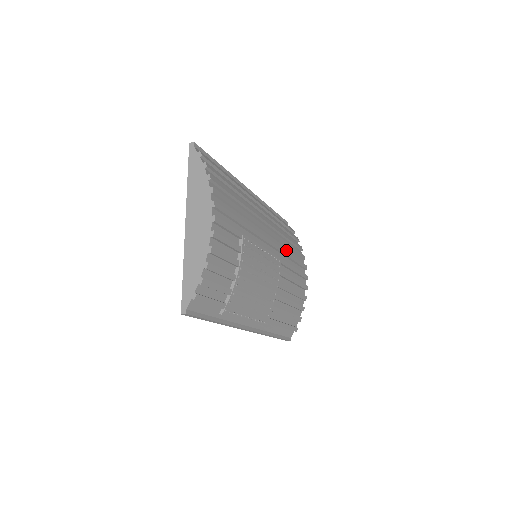
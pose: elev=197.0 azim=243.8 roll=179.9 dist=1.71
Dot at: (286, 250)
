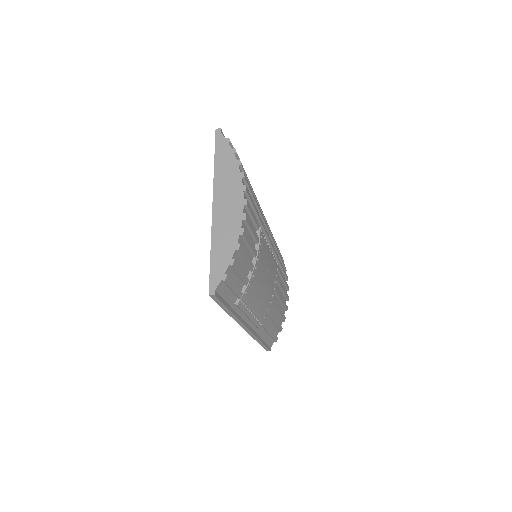
Dot at: occluded
